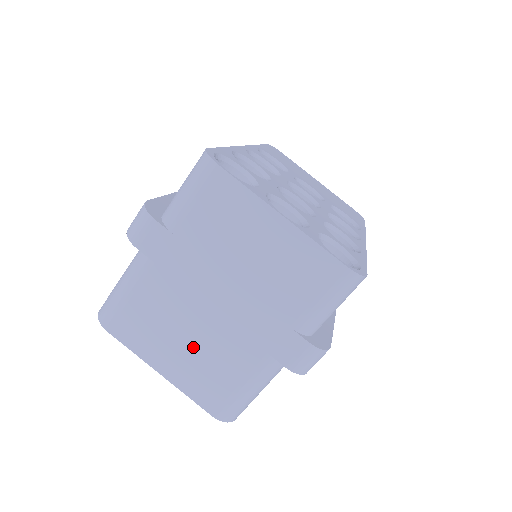
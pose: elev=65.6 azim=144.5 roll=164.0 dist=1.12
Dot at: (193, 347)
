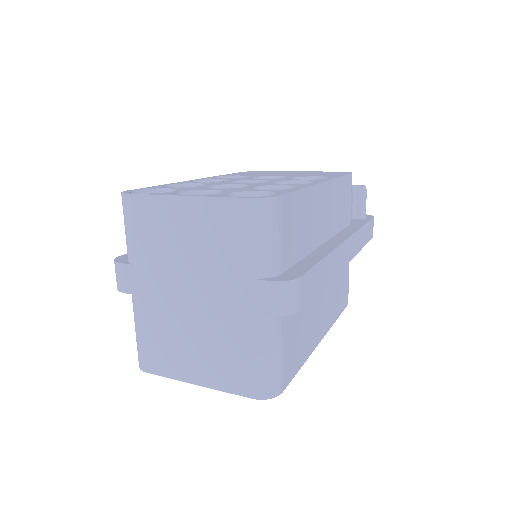
Dot at: (201, 345)
